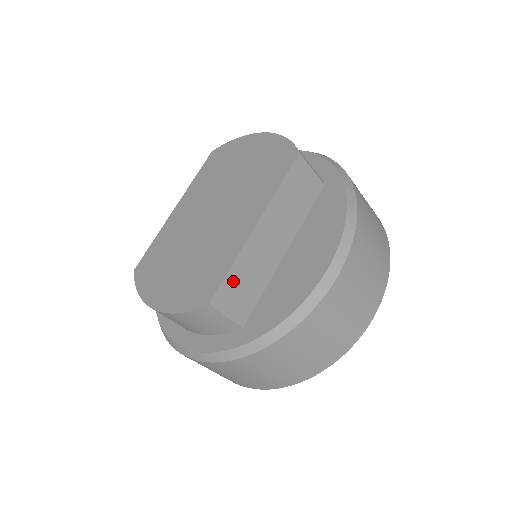
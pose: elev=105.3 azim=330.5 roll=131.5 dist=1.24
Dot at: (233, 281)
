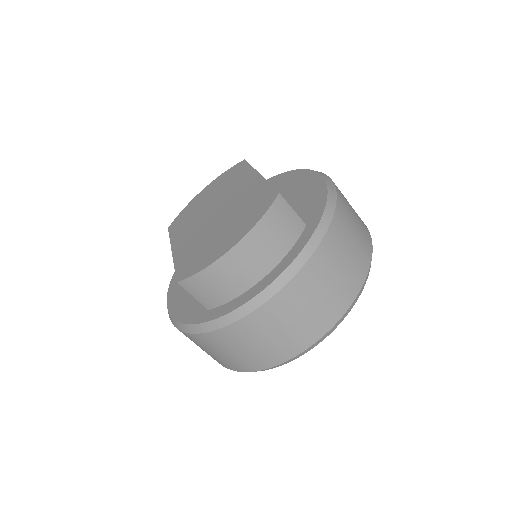
Dot at: occluded
